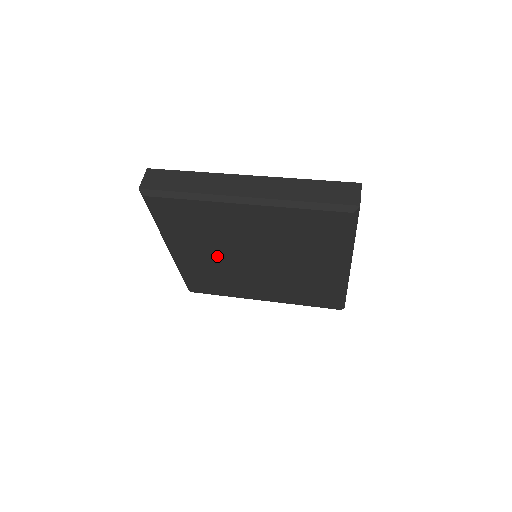
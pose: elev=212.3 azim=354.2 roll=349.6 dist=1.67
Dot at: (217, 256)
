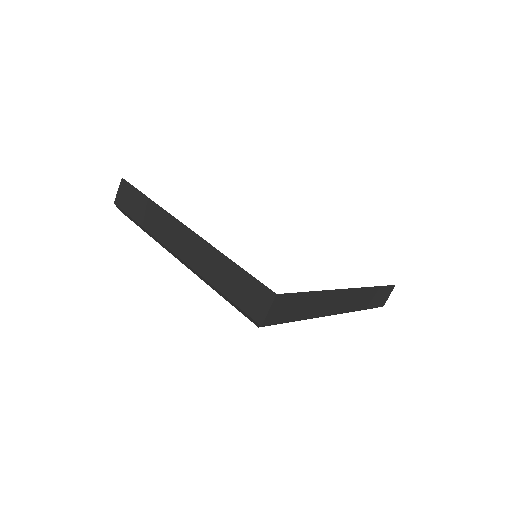
Dot at: occluded
